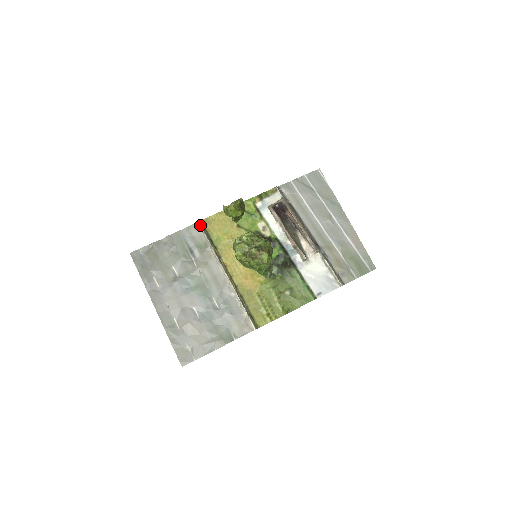
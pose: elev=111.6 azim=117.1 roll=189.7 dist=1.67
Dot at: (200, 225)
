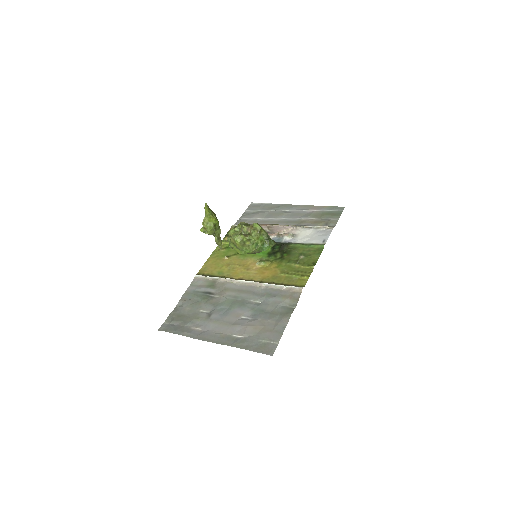
Dot at: (198, 275)
